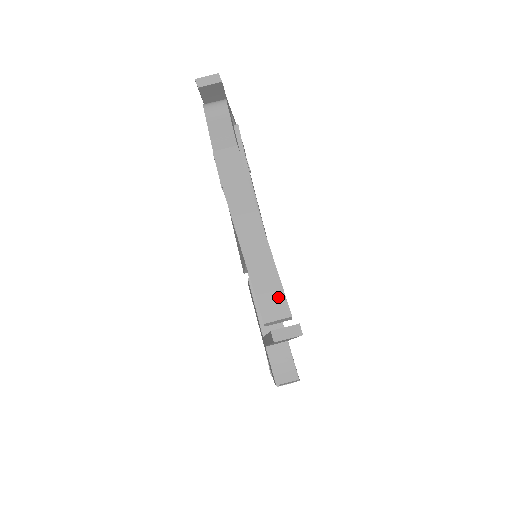
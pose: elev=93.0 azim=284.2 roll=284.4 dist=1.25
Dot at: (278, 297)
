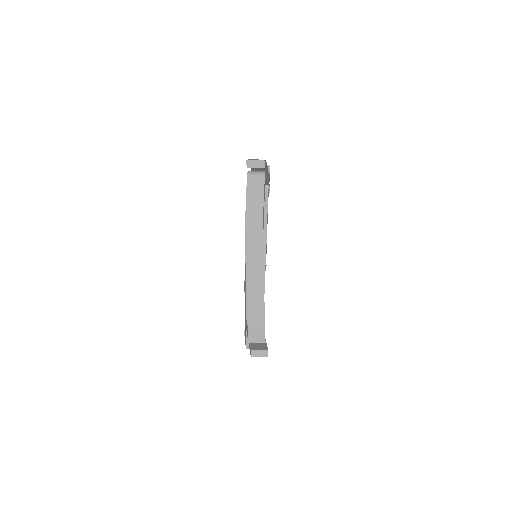
Dot at: (261, 330)
